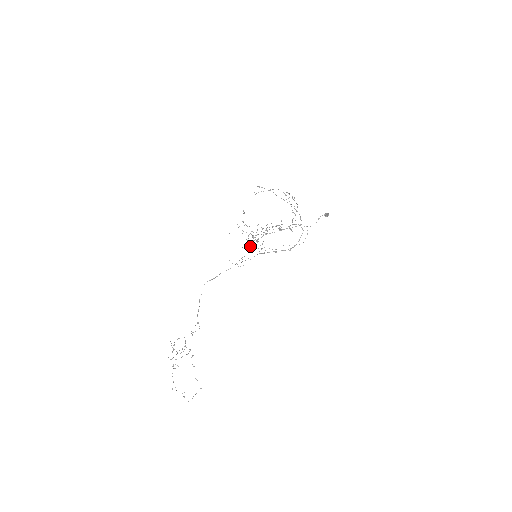
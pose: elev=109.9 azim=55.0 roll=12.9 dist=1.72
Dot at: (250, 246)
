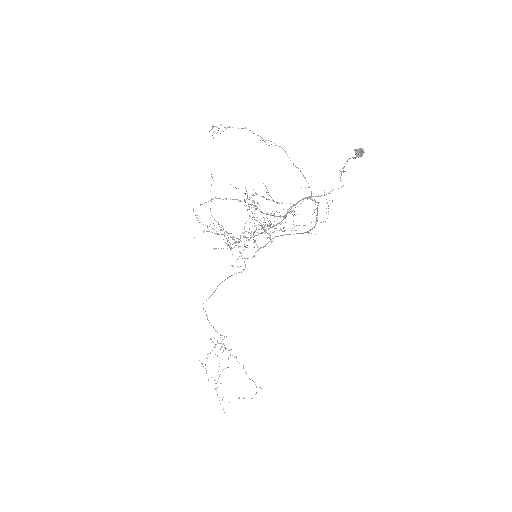
Dot at: (245, 231)
